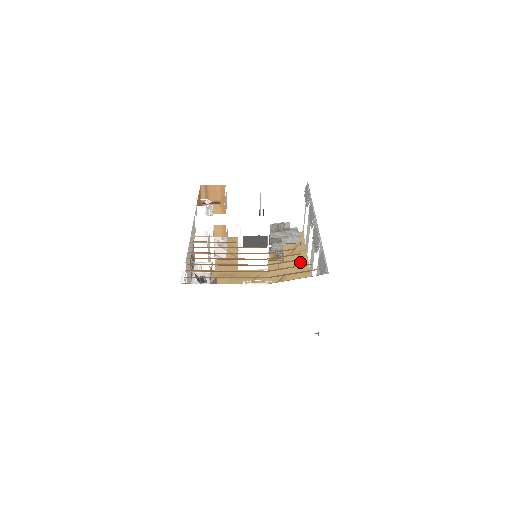
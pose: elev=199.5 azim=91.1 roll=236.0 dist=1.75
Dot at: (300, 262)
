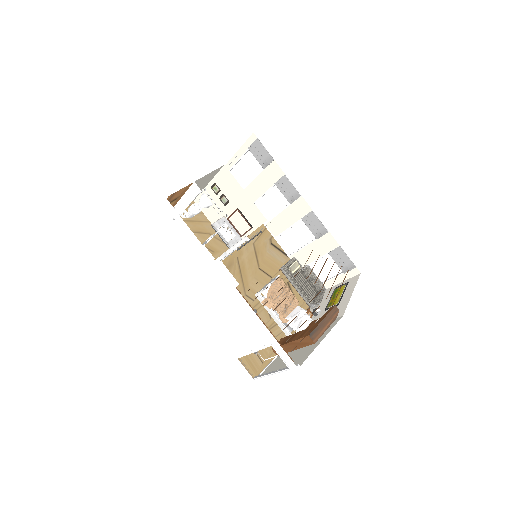
Dot at: occluded
